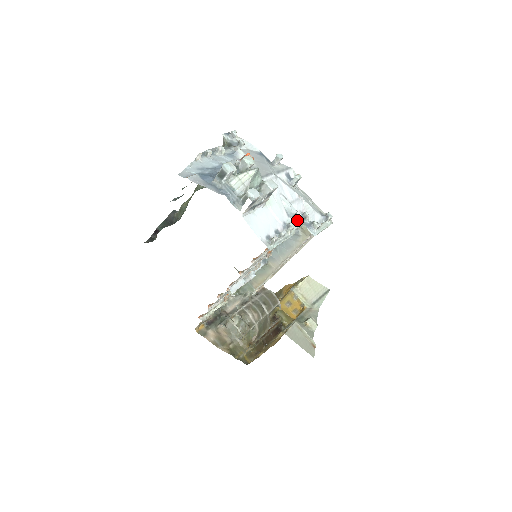
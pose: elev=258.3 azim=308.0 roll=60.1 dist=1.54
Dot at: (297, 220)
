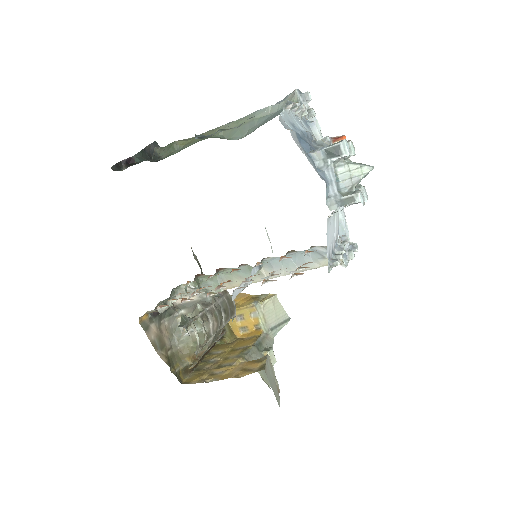
Dot at: (339, 241)
